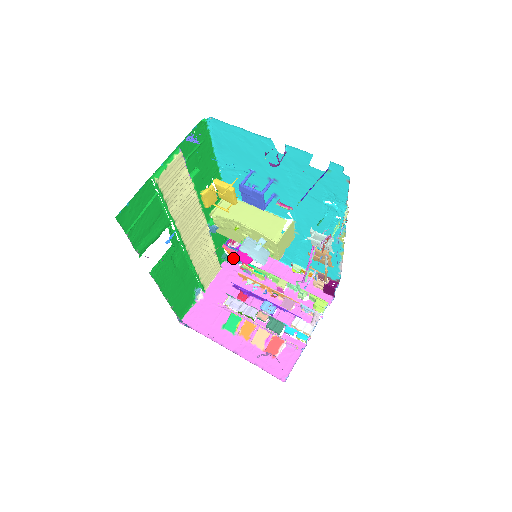
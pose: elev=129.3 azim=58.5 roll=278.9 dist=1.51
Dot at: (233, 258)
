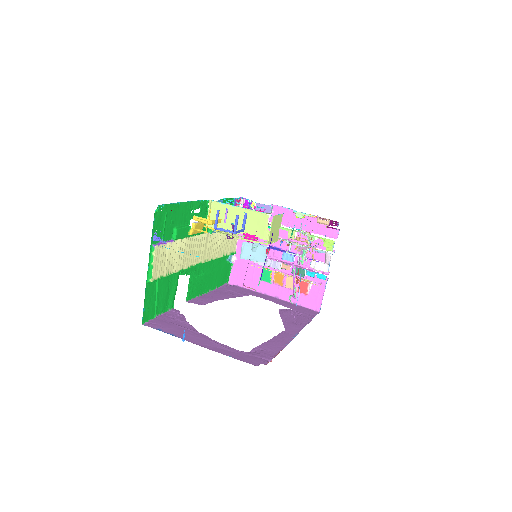
Dot at: occluded
